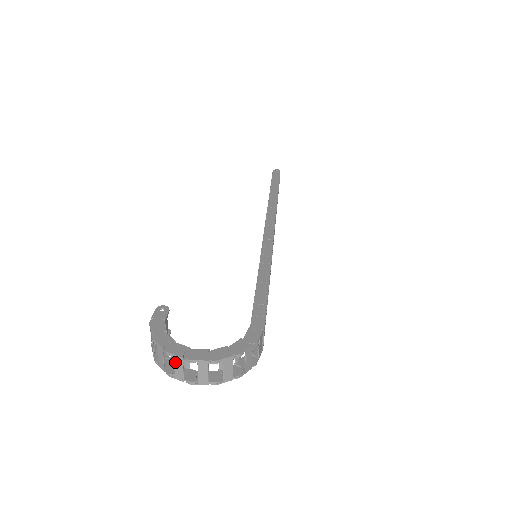
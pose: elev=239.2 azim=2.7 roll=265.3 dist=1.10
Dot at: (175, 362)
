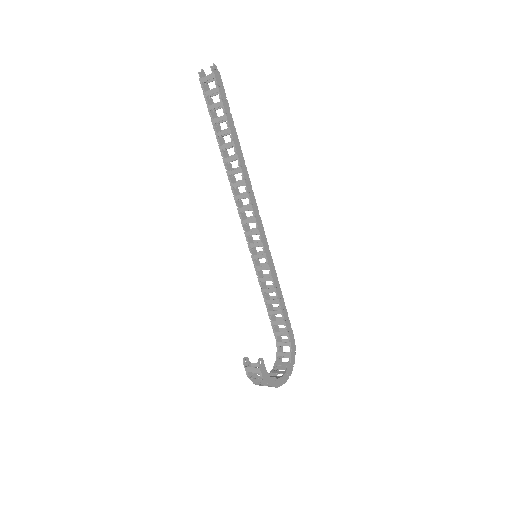
Dot at: occluded
